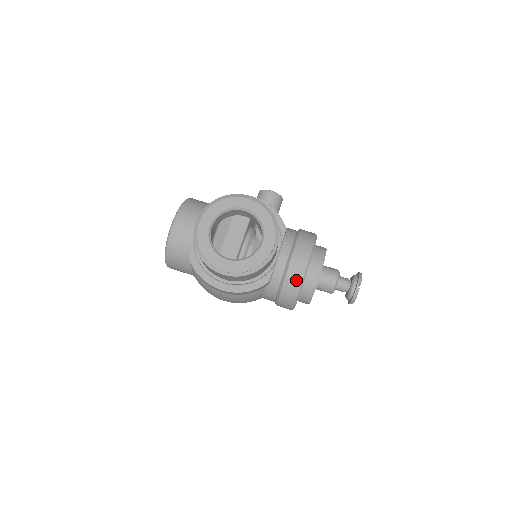
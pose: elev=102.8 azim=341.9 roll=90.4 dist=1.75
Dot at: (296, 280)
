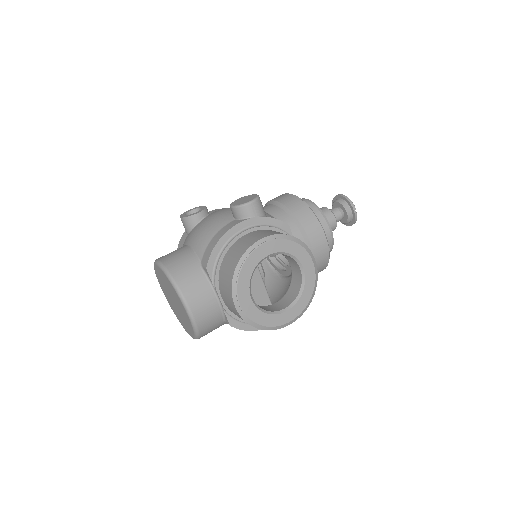
Dot at: (324, 259)
